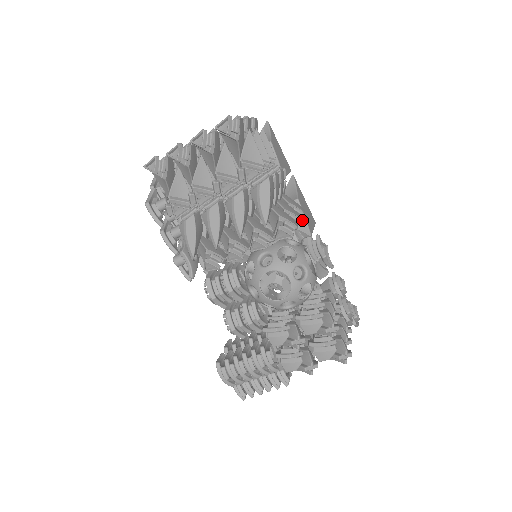
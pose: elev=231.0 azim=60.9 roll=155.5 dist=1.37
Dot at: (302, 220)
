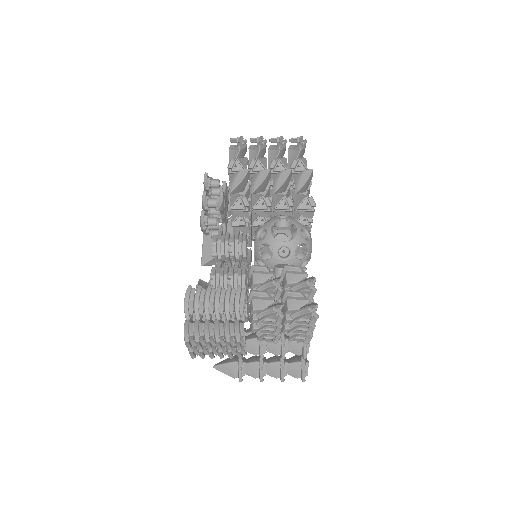
Dot at: occluded
